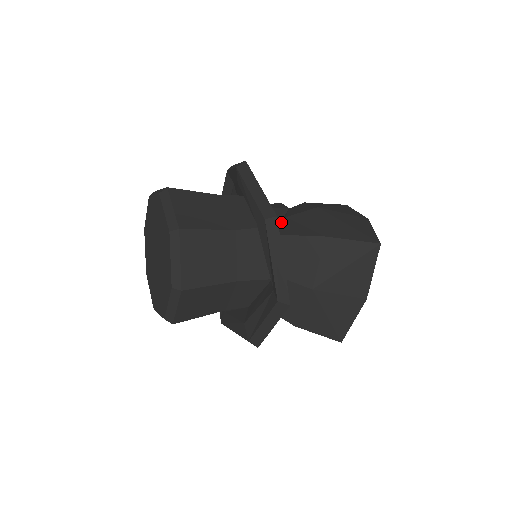
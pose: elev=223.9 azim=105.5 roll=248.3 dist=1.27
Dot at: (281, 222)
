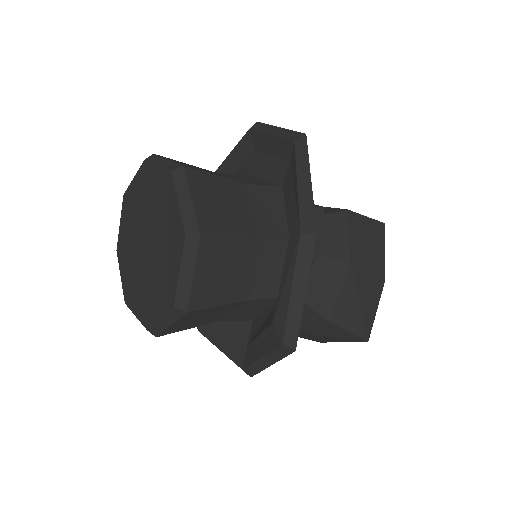
Dot at: occluded
